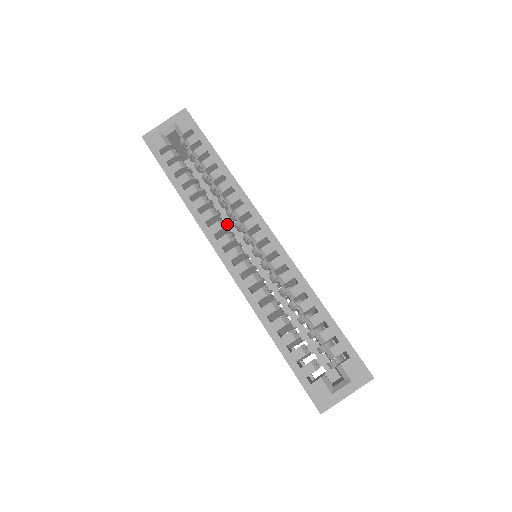
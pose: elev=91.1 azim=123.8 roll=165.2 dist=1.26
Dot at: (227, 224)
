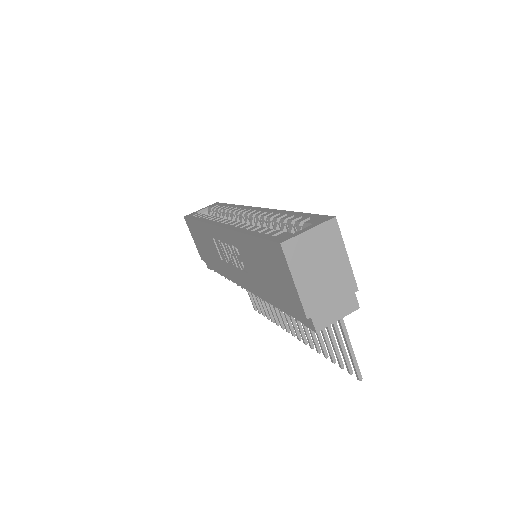
Dot at: occluded
